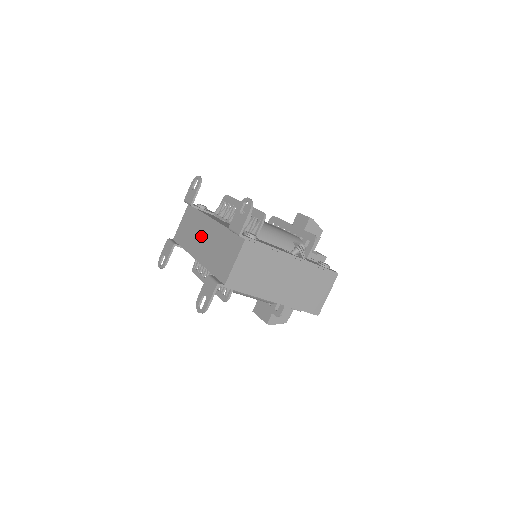
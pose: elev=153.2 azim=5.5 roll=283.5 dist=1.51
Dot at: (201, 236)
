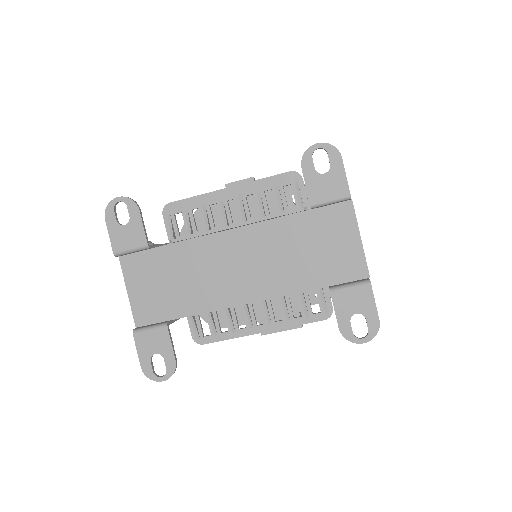
Dot at: (224, 268)
